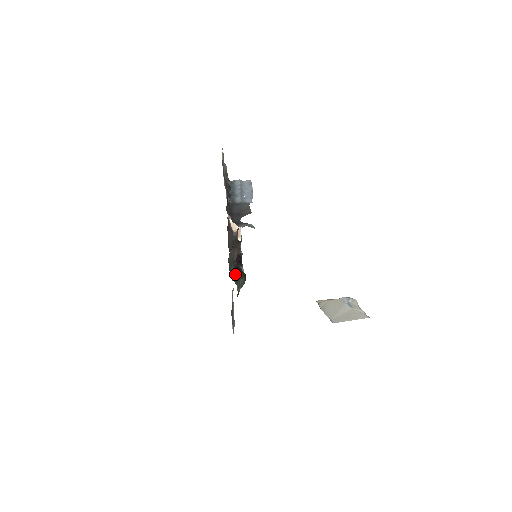
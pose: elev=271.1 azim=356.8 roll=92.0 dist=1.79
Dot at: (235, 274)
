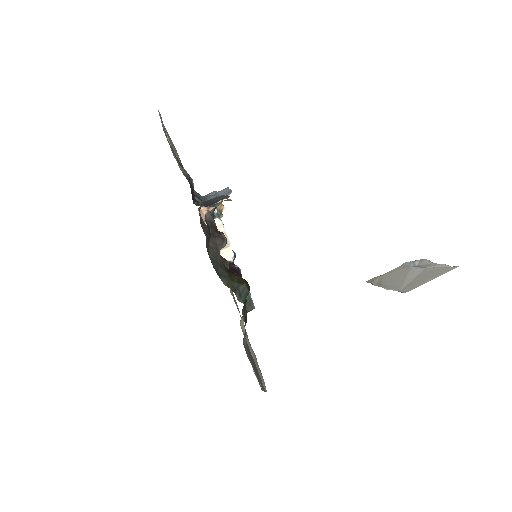
Dot at: (228, 278)
